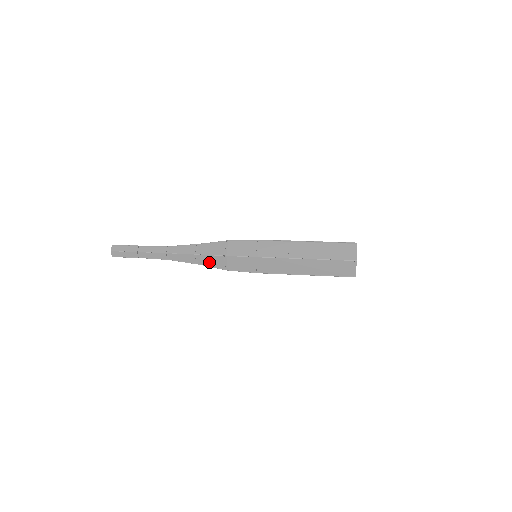
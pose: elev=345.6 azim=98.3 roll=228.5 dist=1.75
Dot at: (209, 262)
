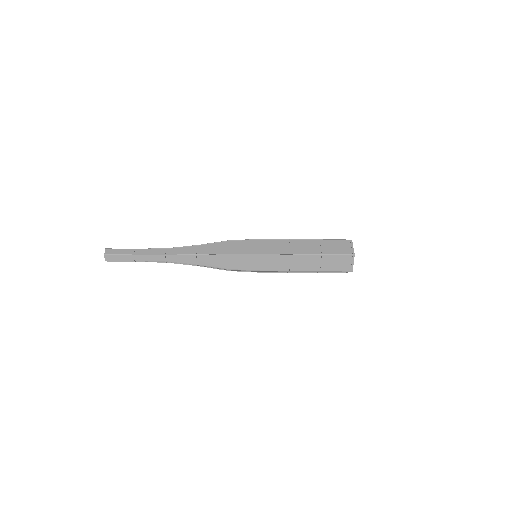
Dot at: (211, 250)
